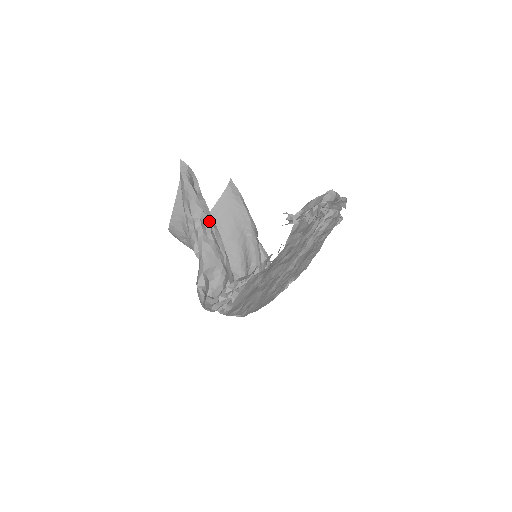
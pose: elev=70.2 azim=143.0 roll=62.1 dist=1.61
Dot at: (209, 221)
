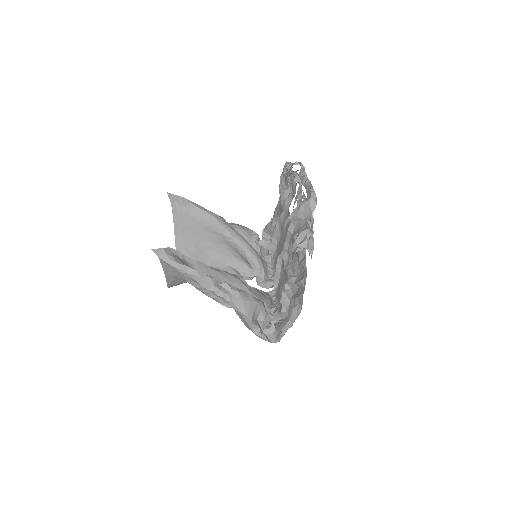
Dot at: (215, 274)
